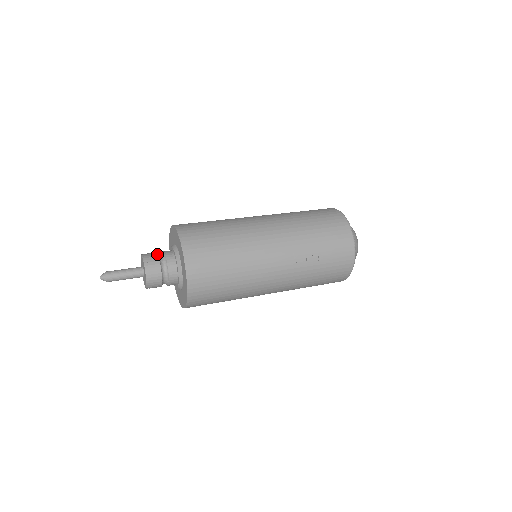
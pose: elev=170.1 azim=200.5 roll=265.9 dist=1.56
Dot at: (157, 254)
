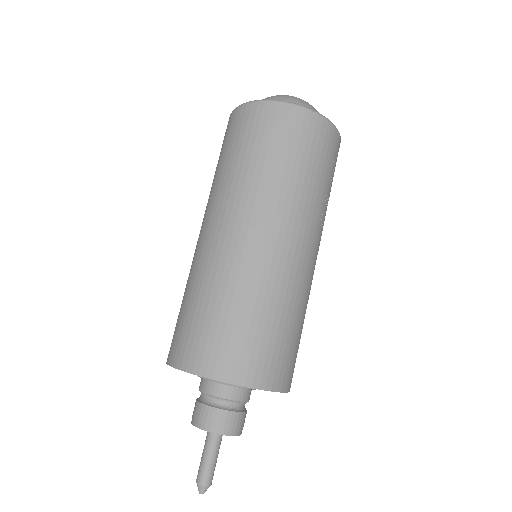
Dot at: (218, 410)
